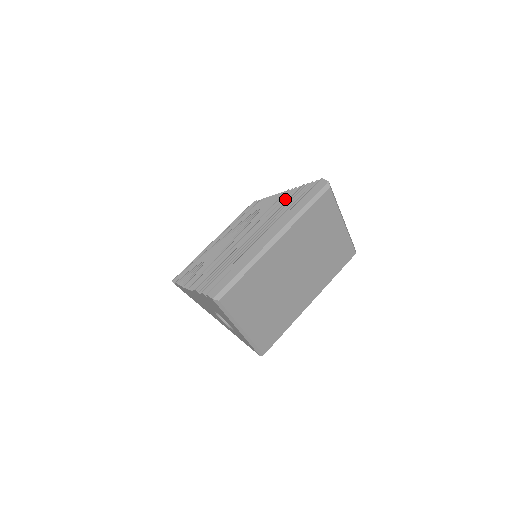
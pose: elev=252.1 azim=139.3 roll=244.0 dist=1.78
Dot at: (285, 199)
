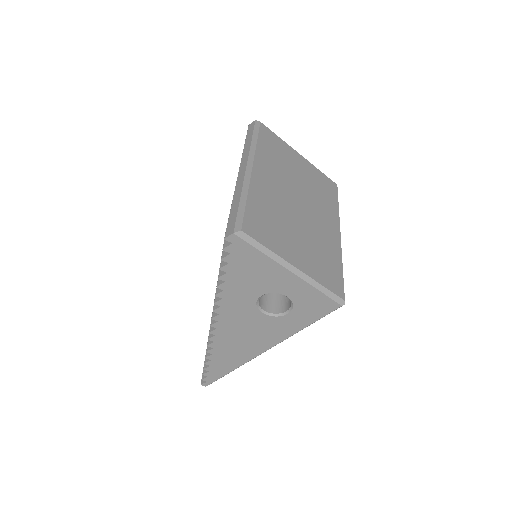
Dot at: occluded
